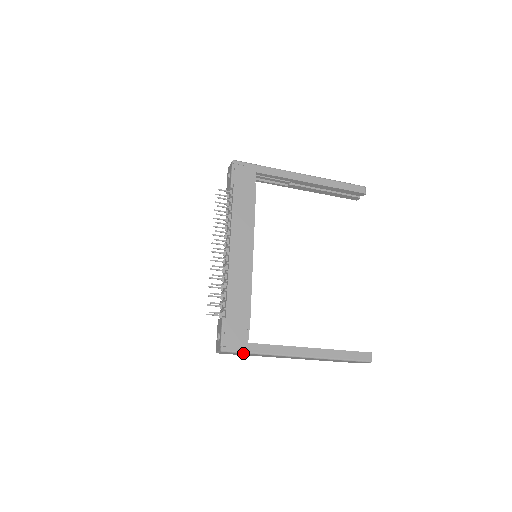
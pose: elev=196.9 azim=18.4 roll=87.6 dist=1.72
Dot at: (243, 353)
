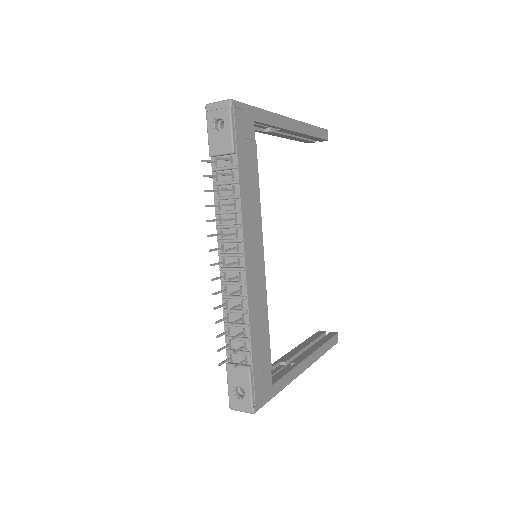
Dot at: (268, 401)
